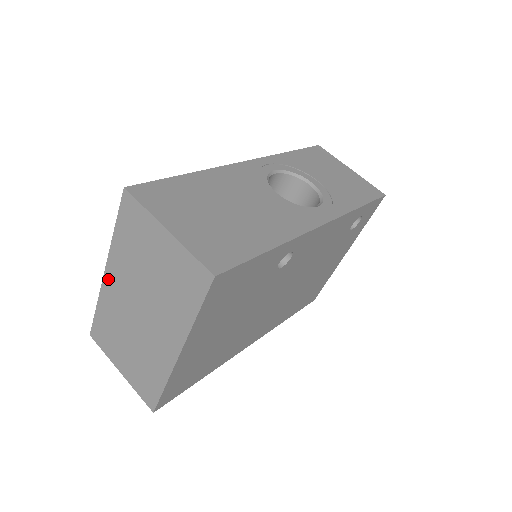
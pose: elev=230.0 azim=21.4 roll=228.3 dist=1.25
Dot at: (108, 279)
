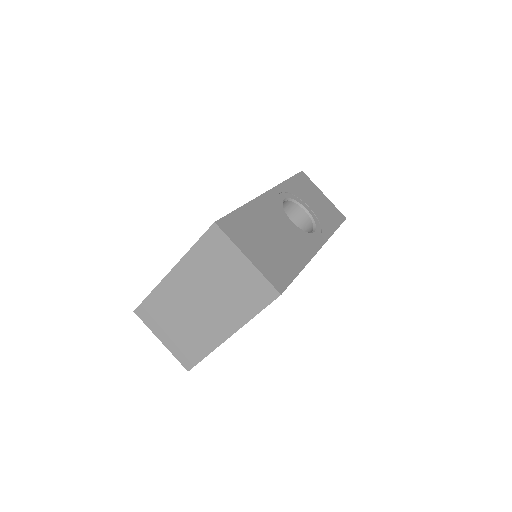
Dot at: (172, 277)
